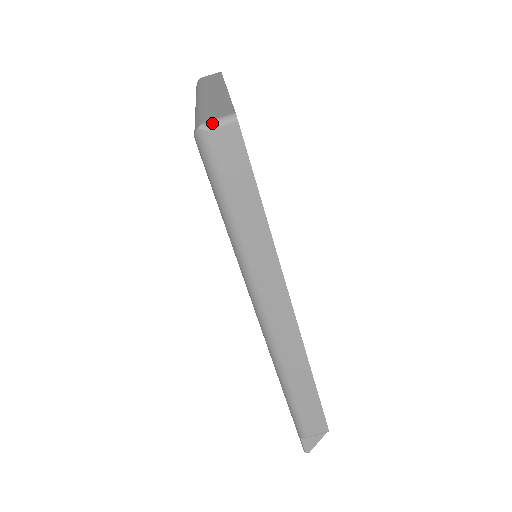
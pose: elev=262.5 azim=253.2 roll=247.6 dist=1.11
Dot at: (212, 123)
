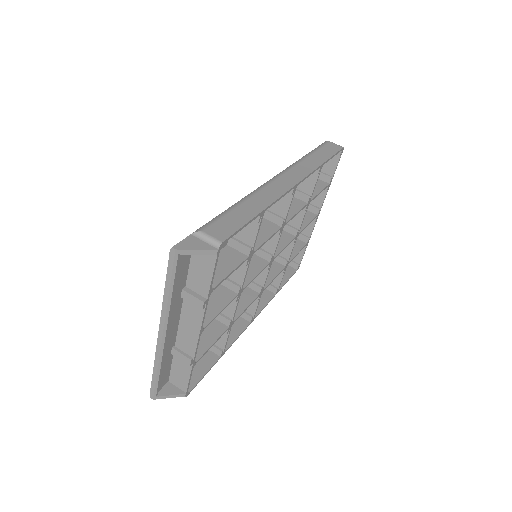
Dot at: (334, 143)
